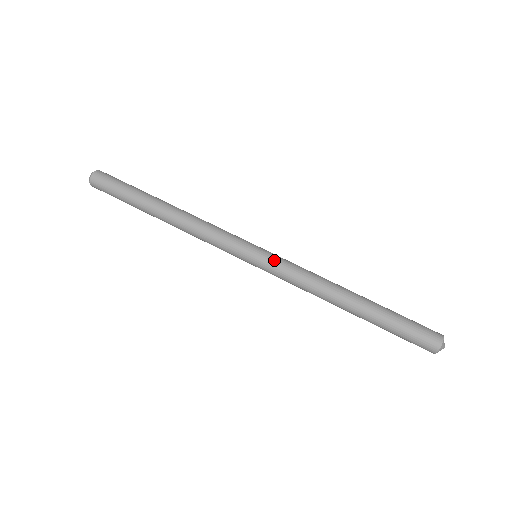
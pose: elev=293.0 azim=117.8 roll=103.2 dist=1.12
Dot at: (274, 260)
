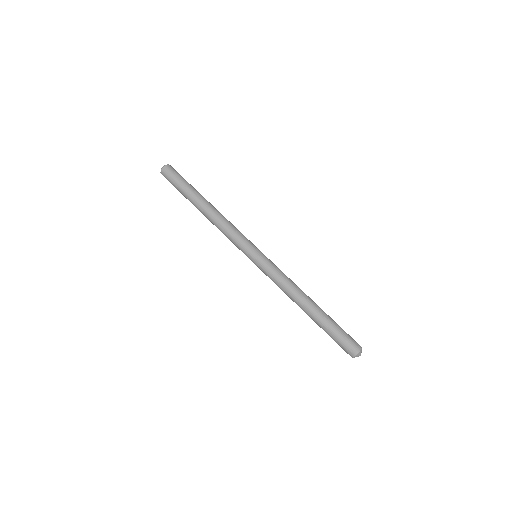
Dot at: (266, 263)
